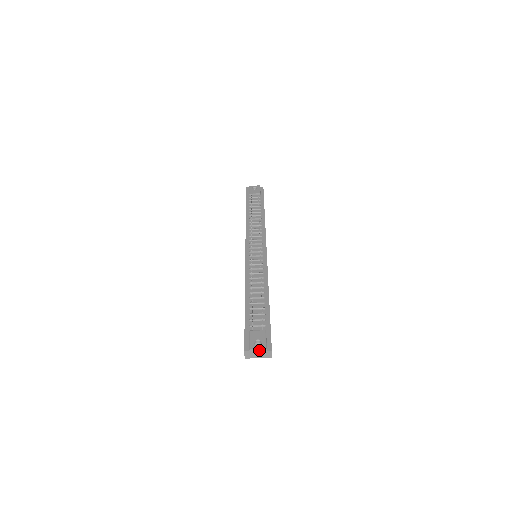
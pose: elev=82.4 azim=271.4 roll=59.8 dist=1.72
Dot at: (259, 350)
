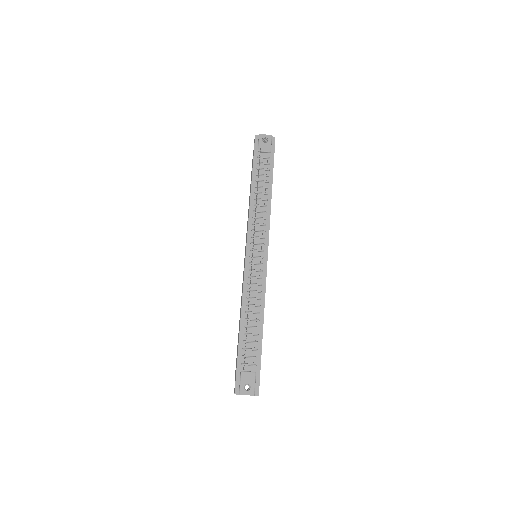
Dot at: occluded
